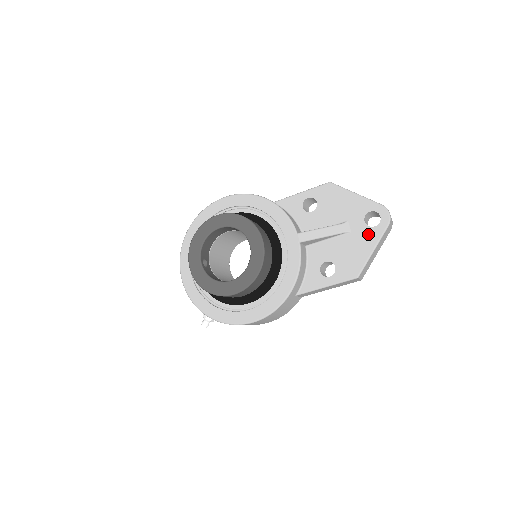
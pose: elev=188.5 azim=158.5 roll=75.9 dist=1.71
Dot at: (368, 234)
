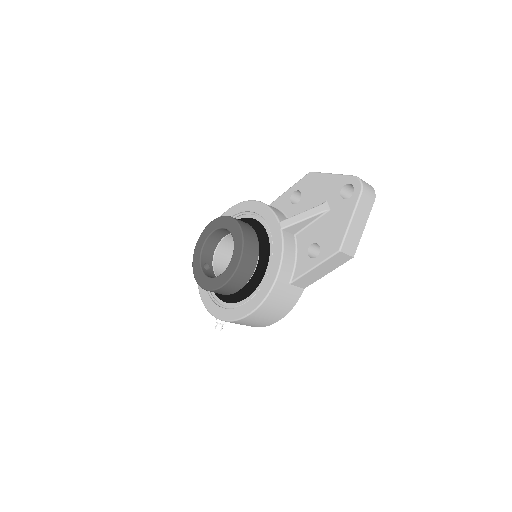
Dot at: (344, 207)
